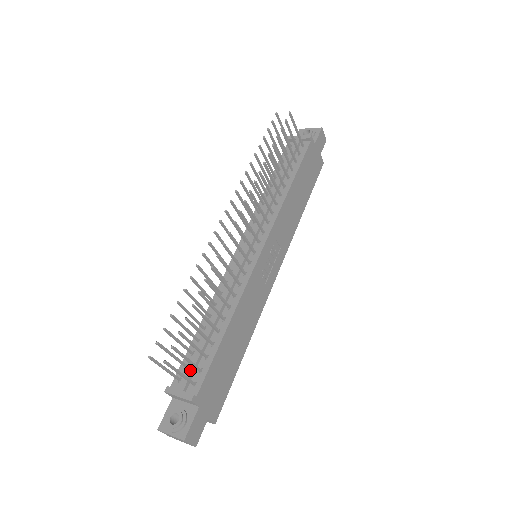
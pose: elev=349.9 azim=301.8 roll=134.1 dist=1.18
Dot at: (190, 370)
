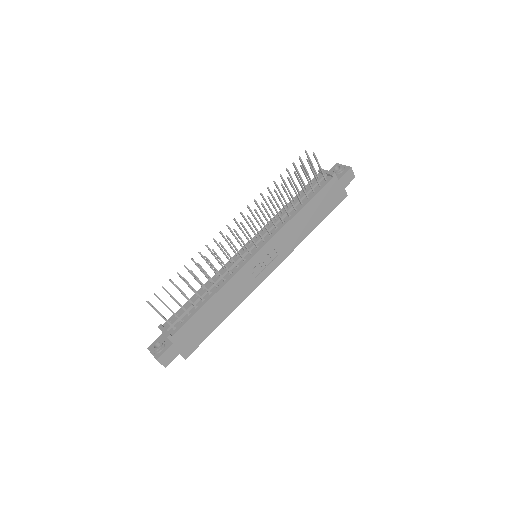
Dot at: (176, 319)
